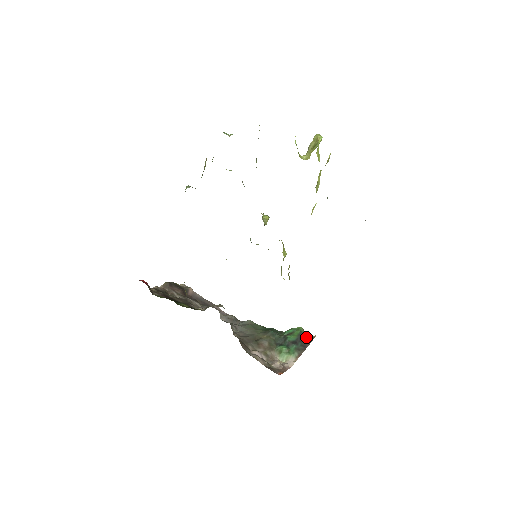
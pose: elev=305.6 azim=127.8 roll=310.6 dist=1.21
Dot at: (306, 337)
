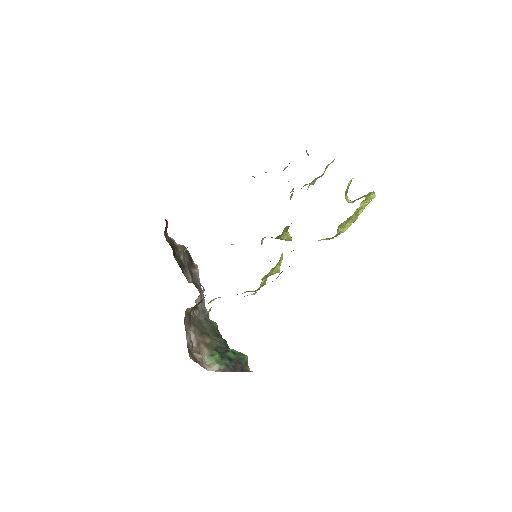
Dot at: (244, 365)
